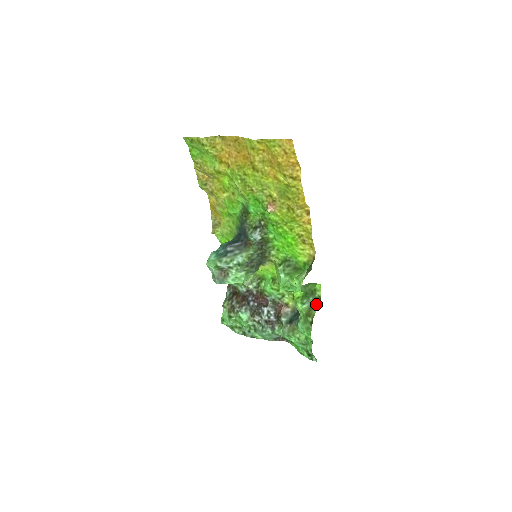
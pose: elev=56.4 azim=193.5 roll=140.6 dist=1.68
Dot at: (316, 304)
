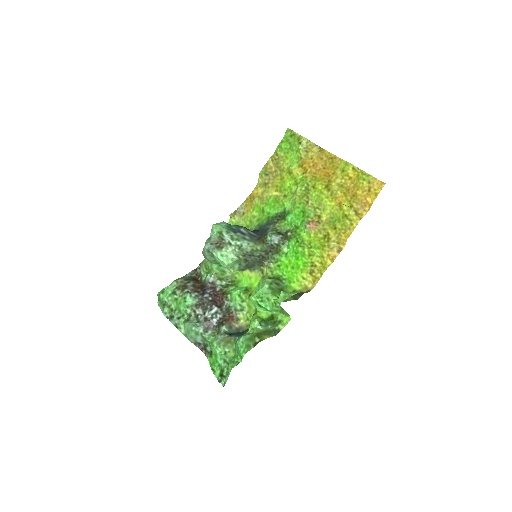
Dot at: (271, 334)
